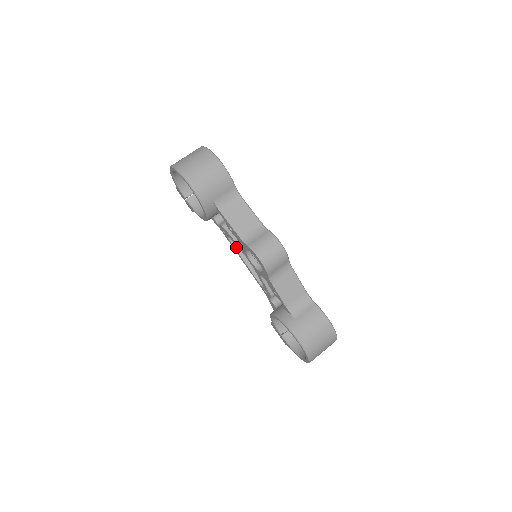
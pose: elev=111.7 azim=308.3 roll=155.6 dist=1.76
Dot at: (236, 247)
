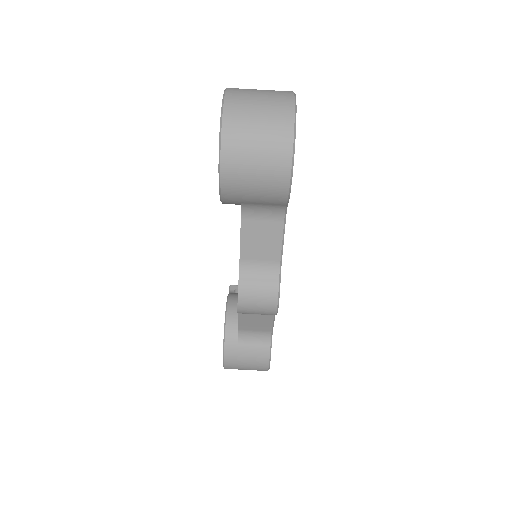
Dot at: occluded
